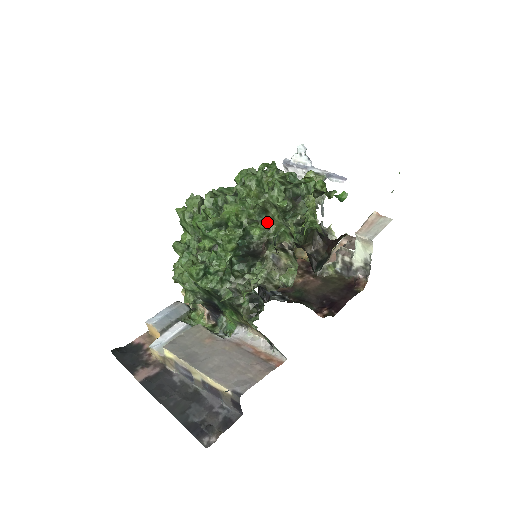
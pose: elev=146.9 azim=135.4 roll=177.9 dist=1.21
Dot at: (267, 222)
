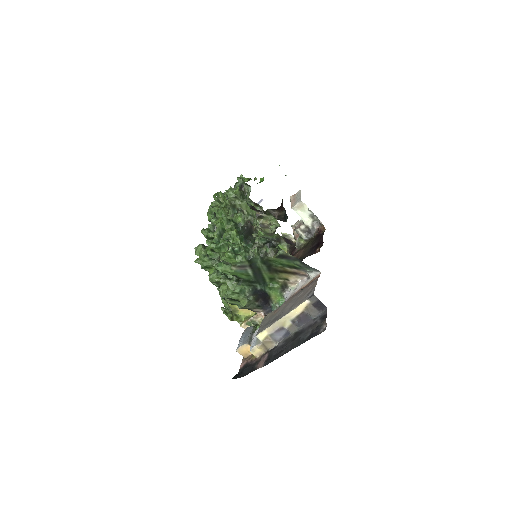
Dot at: (240, 211)
